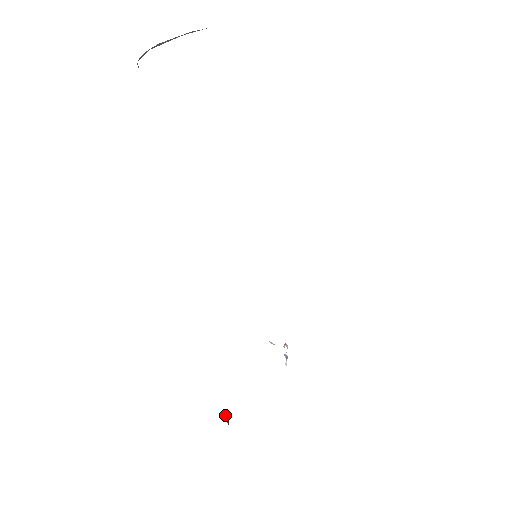
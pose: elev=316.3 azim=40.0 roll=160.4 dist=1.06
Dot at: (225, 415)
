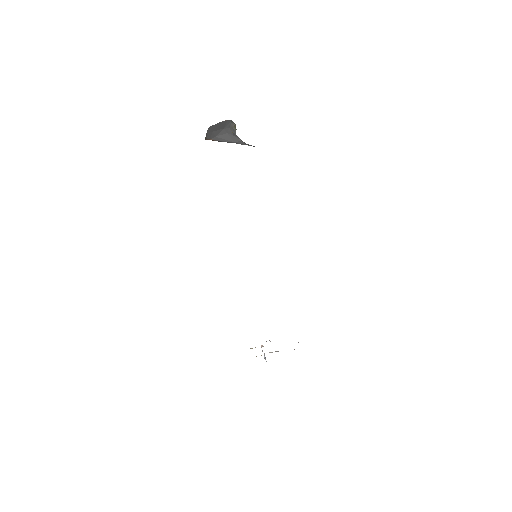
Dot at: occluded
